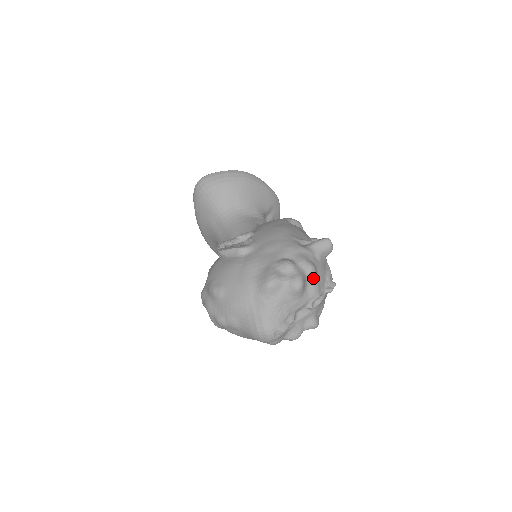
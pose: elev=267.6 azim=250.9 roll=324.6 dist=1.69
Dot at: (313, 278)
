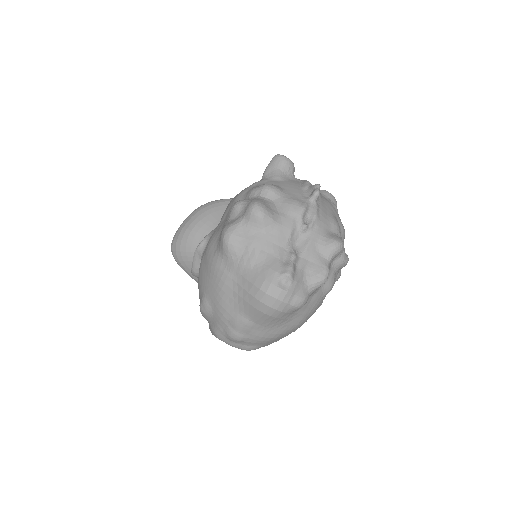
Dot at: (279, 196)
